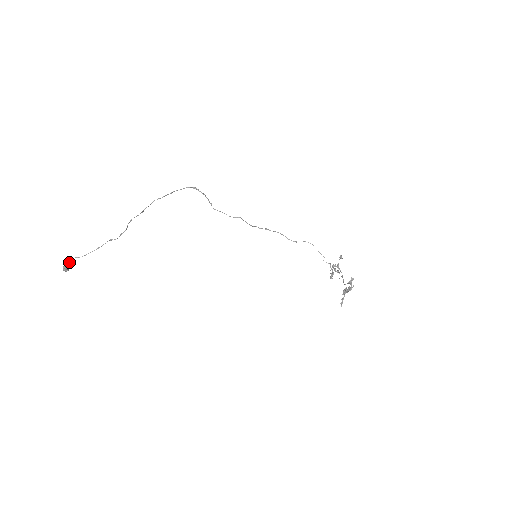
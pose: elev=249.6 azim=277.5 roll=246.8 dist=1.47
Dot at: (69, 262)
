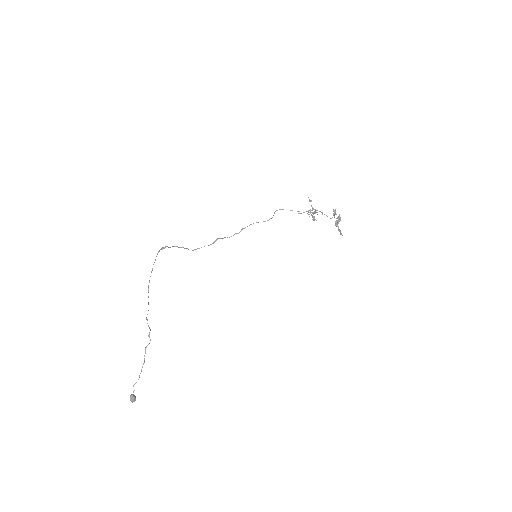
Dot at: occluded
